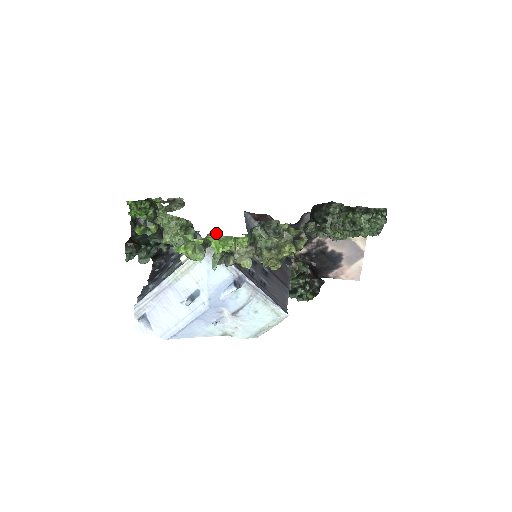
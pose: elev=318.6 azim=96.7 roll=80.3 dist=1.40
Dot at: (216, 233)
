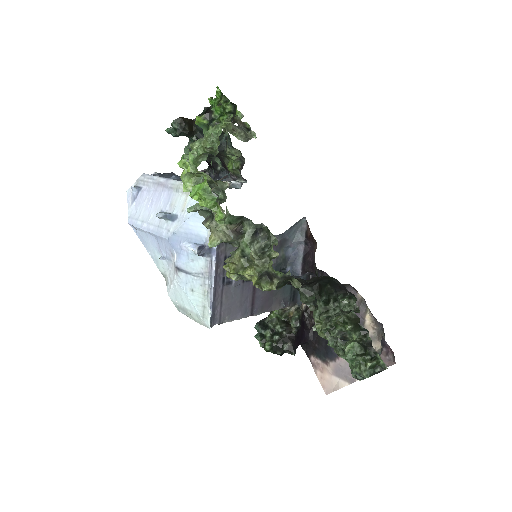
Dot at: occluded
